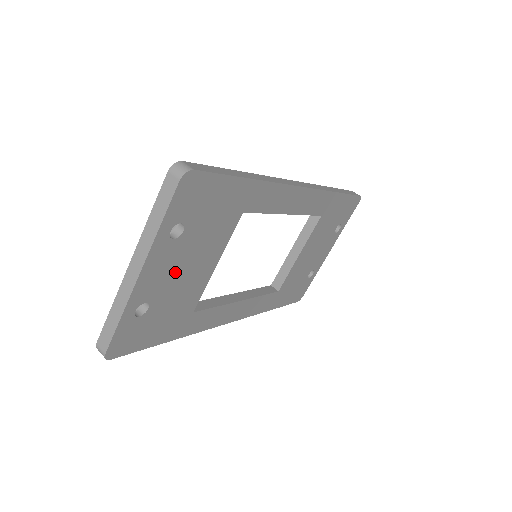
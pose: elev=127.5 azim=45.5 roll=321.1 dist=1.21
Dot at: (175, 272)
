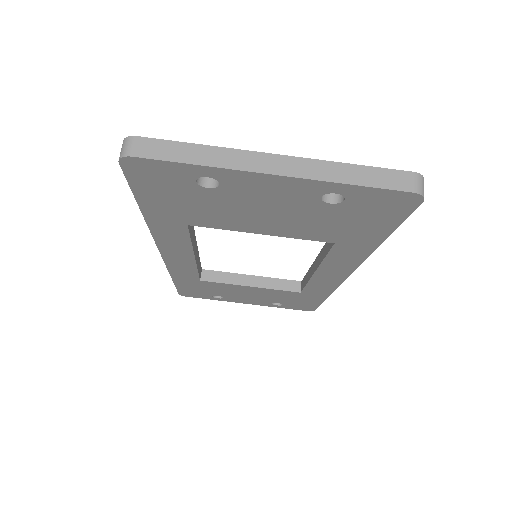
Dot at: (264, 203)
